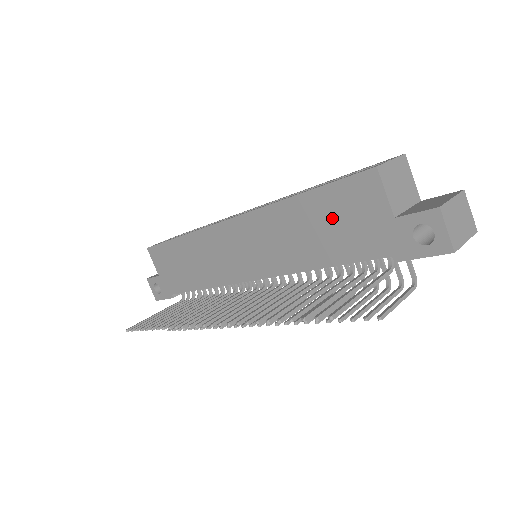
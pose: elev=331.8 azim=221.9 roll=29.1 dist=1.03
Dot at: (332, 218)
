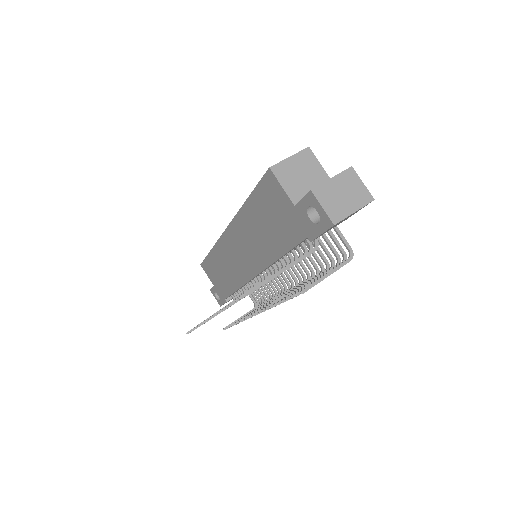
Dot at: (267, 215)
